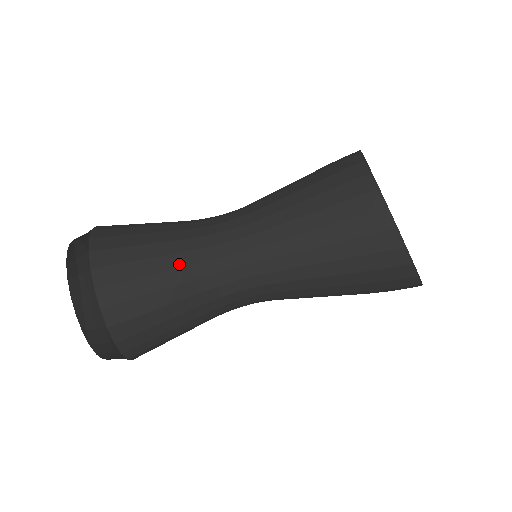
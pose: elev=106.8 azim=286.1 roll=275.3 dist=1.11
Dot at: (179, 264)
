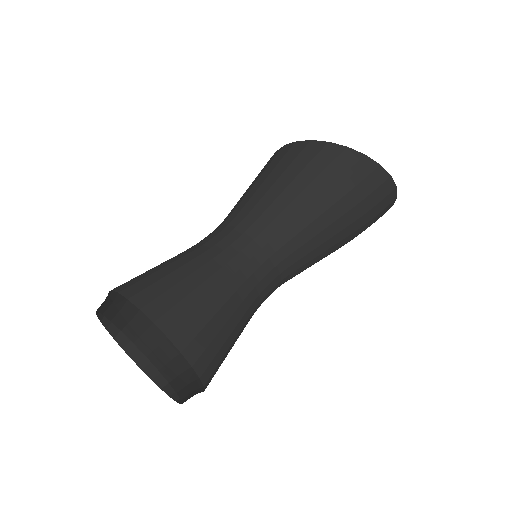
Dot at: (176, 256)
